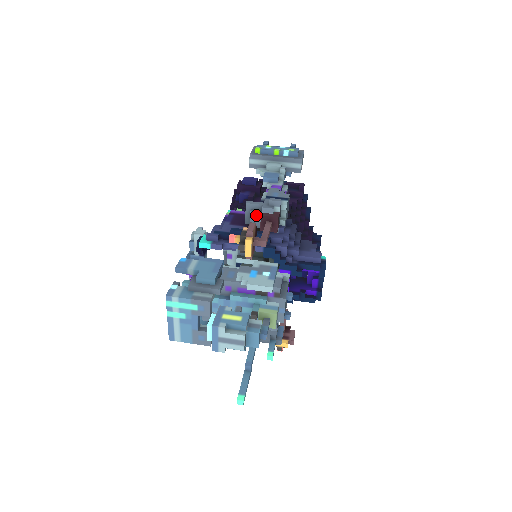
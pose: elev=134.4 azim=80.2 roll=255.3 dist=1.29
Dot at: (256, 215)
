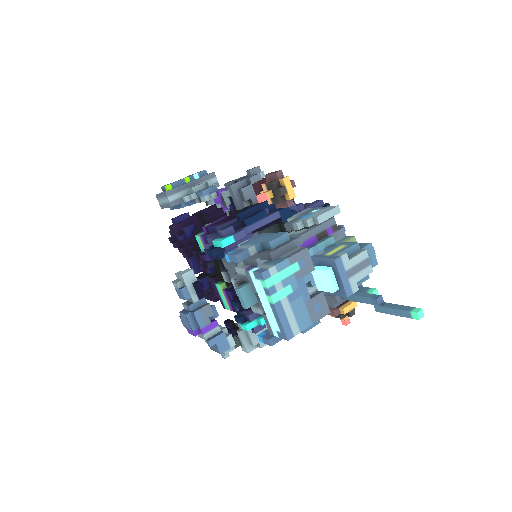
Dot at: (248, 190)
